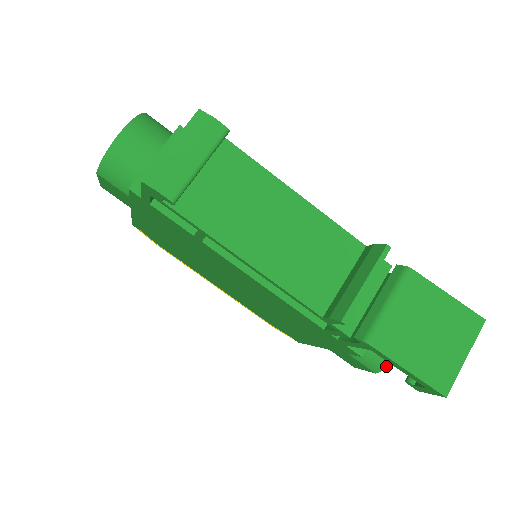
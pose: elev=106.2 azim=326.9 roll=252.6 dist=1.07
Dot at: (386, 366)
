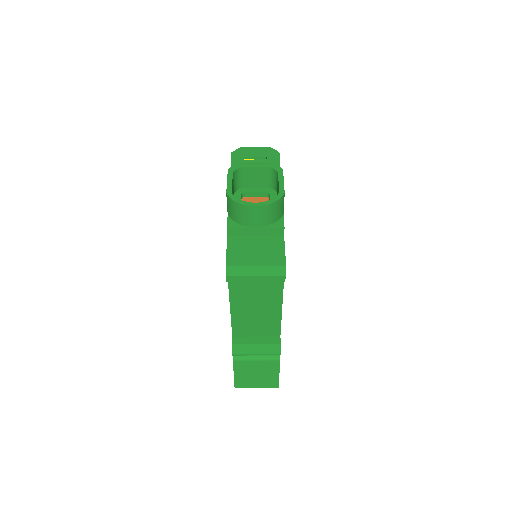
Dot at: occluded
